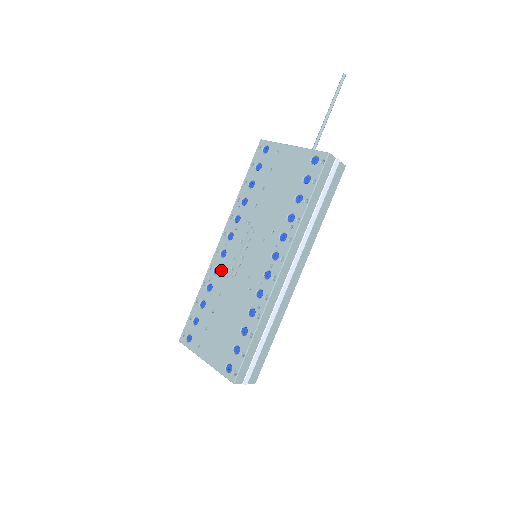
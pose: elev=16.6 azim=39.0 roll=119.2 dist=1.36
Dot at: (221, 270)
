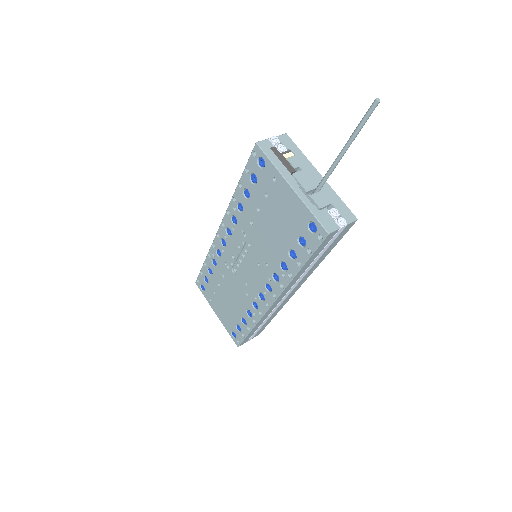
Dot at: (223, 257)
